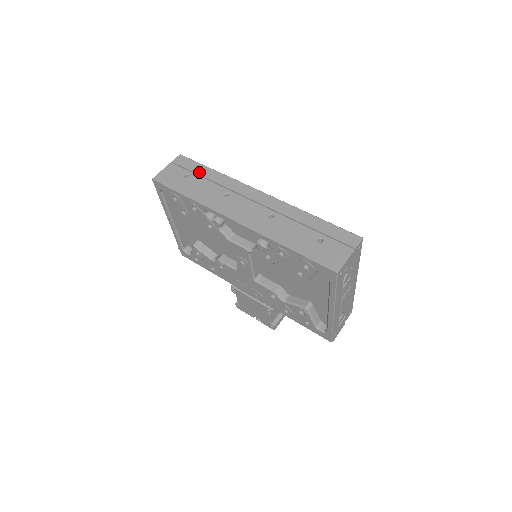
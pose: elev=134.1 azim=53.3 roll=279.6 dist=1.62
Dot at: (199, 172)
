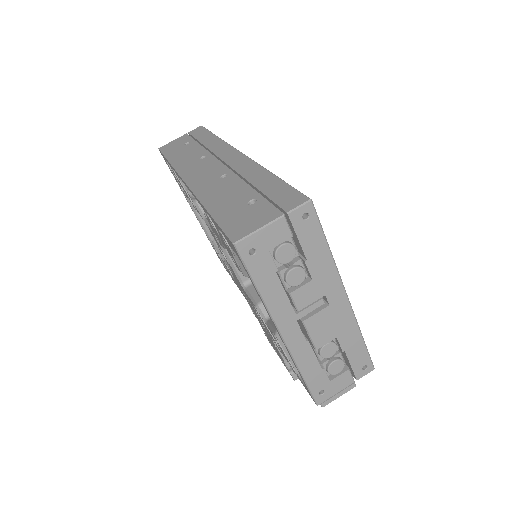
Dot at: (200, 139)
